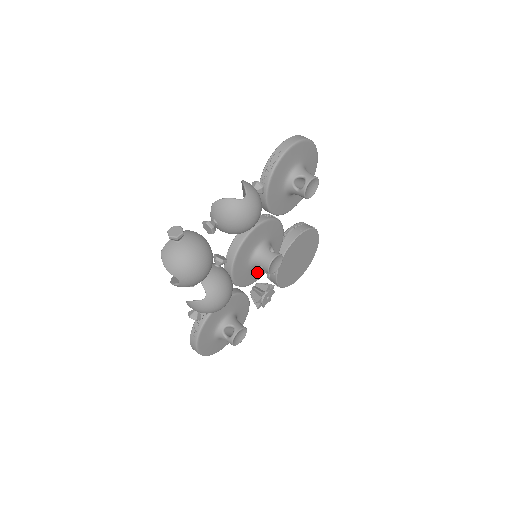
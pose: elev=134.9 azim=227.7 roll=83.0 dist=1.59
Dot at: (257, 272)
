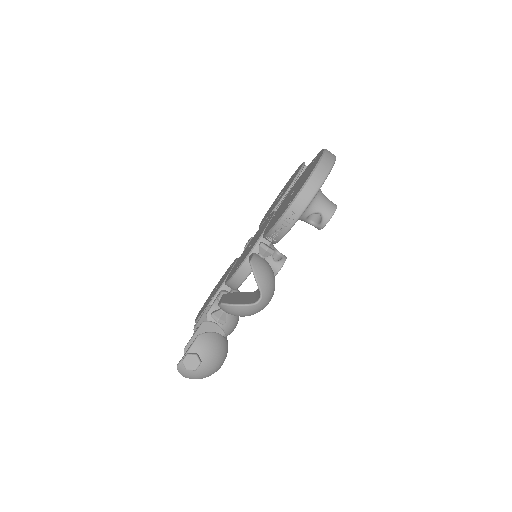
Dot at: occluded
